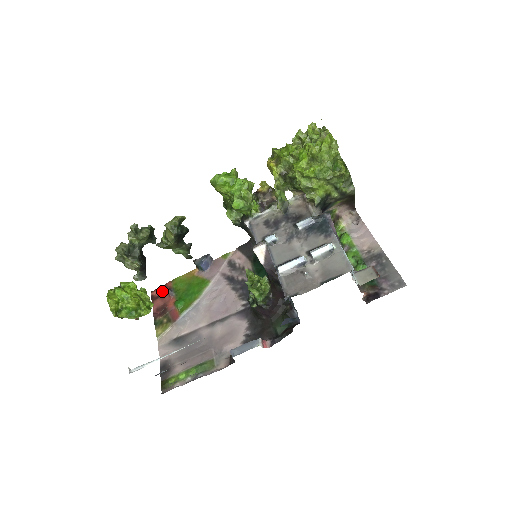
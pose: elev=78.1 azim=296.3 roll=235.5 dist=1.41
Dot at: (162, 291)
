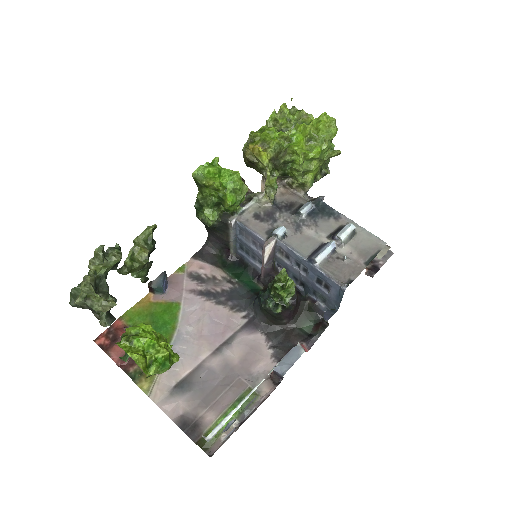
Dot at: (113, 335)
